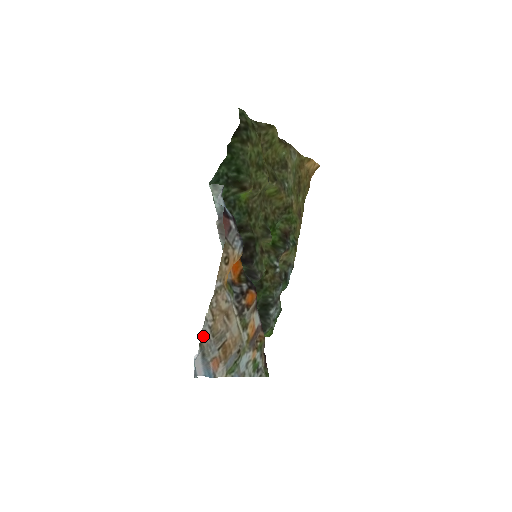
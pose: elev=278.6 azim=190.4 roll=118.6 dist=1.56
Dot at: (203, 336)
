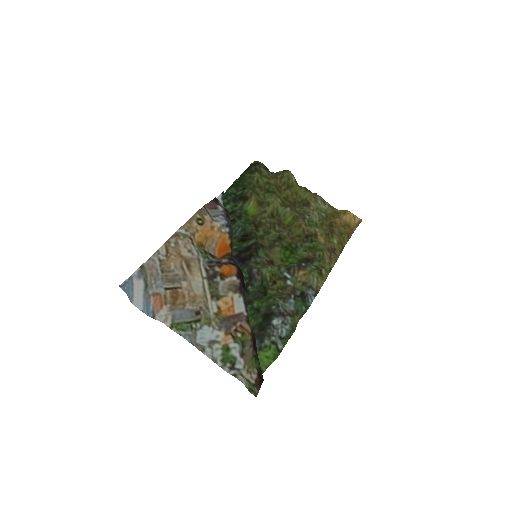
Dot at: (149, 264)
